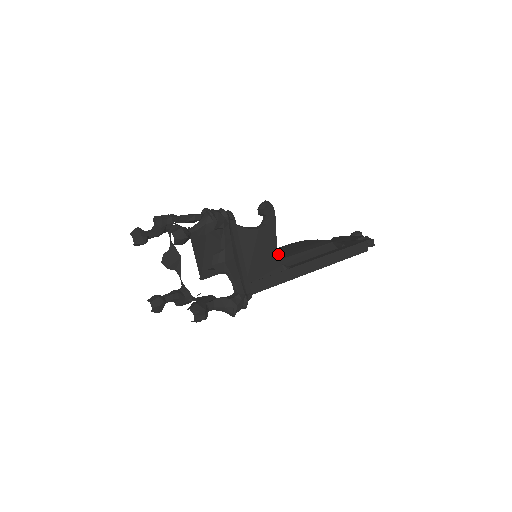
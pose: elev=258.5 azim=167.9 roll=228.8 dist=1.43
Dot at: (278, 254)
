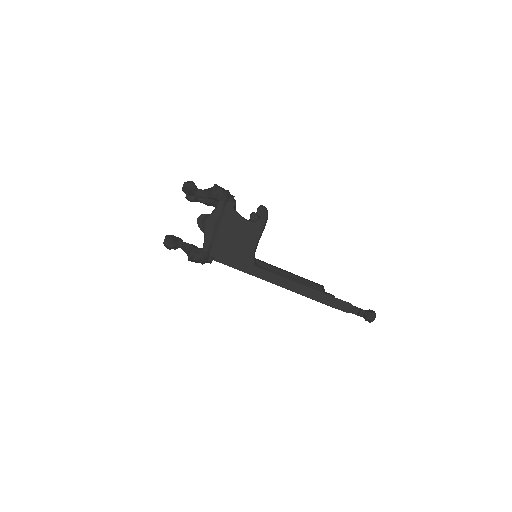
Dot at: (255, 250)
